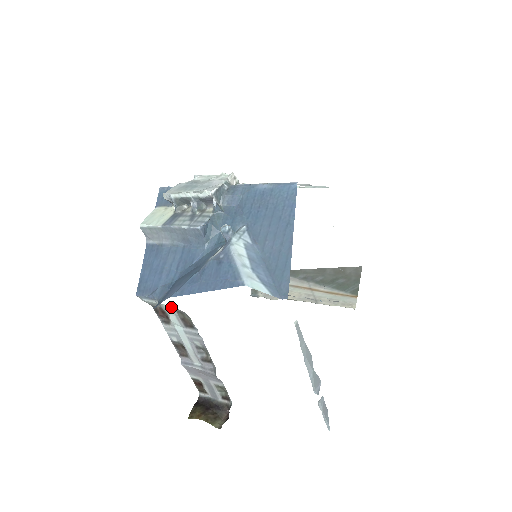
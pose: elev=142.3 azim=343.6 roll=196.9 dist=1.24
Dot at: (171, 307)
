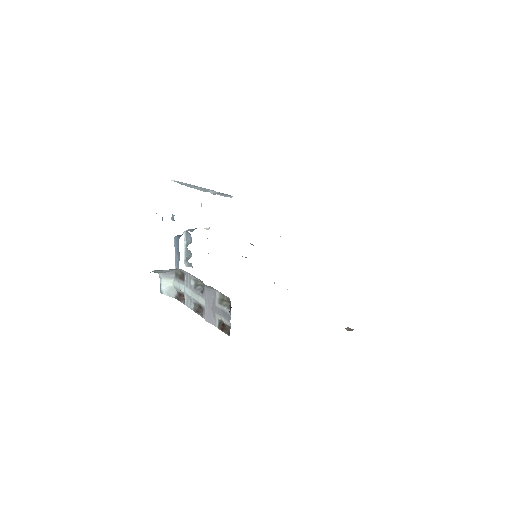
Dot at: (174, 279)
